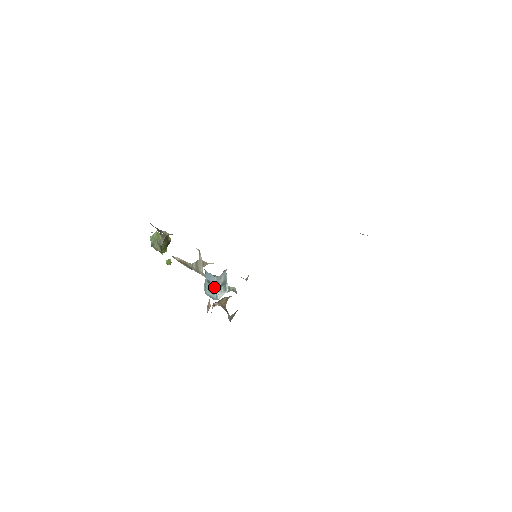
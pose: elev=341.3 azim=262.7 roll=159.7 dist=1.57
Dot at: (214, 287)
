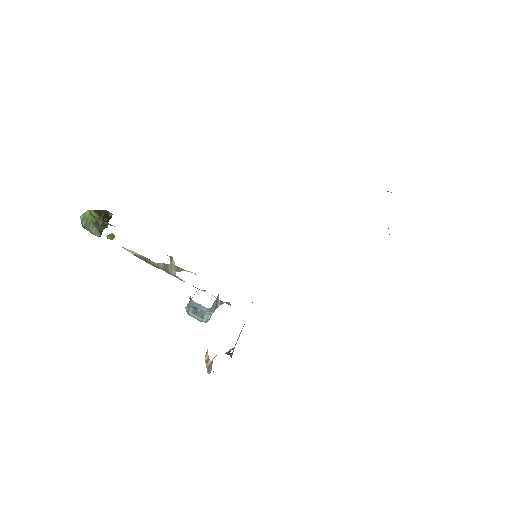
Dot at: (203, 313)
